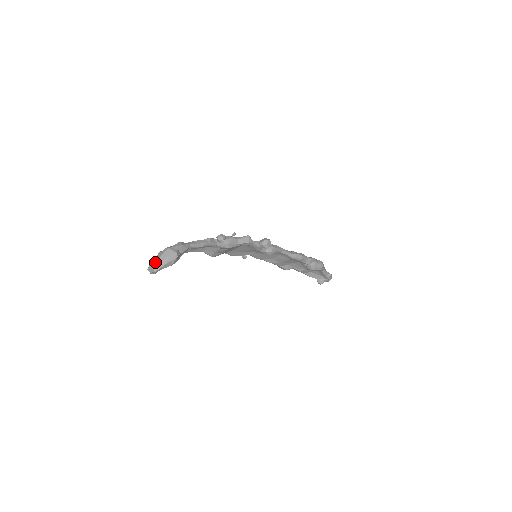
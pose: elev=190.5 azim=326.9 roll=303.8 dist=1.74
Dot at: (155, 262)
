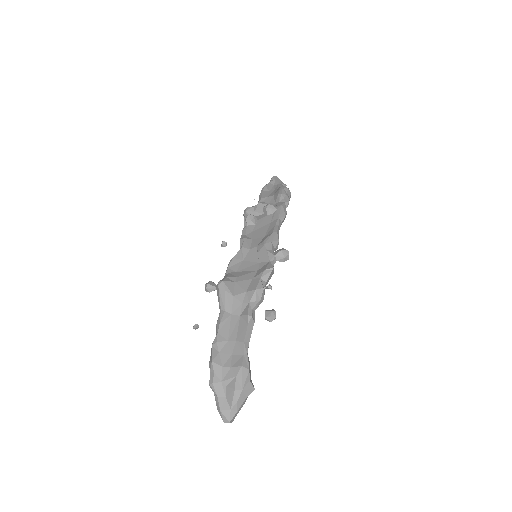
Dot at: (233, 414)
